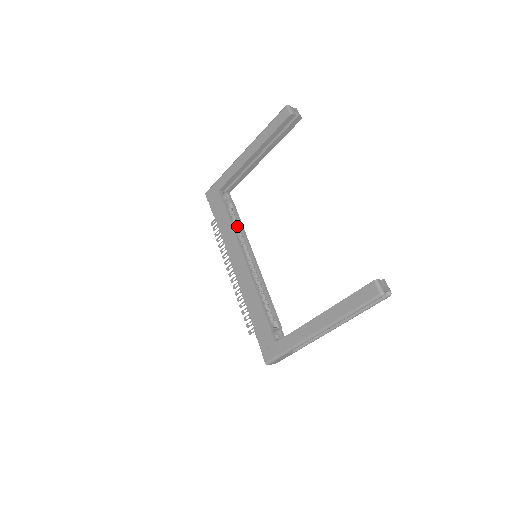
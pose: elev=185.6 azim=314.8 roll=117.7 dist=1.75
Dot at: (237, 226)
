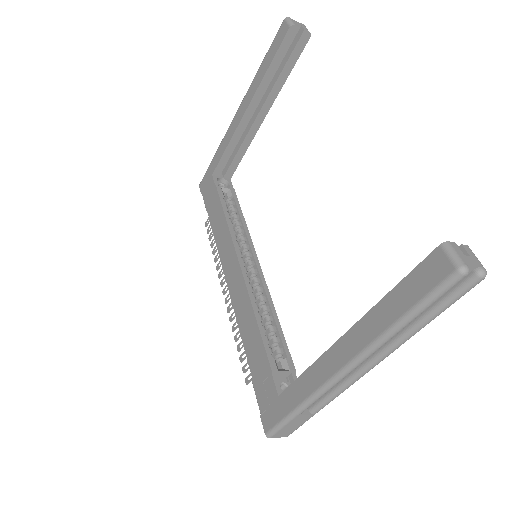
Dot at: (235, 220)
